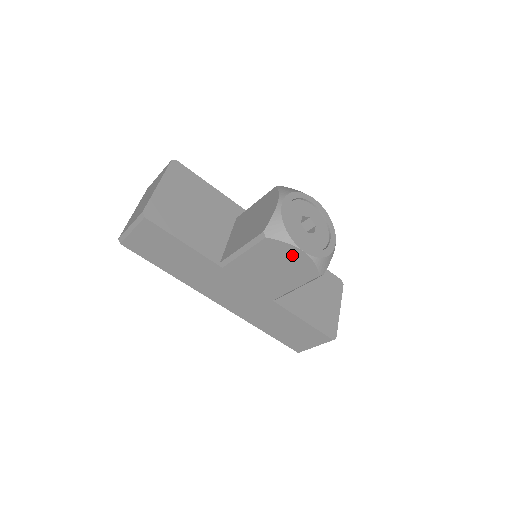
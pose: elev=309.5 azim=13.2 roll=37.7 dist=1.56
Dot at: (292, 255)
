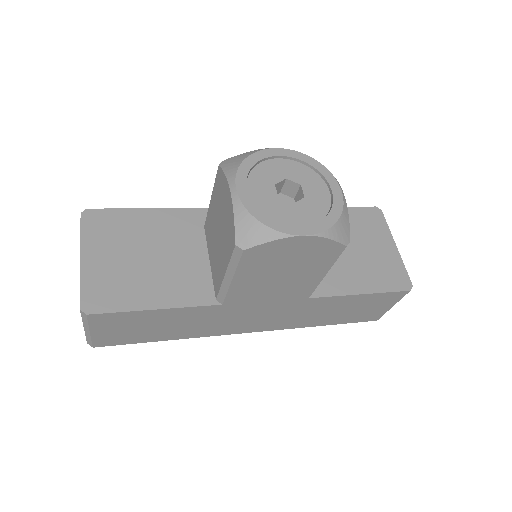
Dot at: (293, 247)
